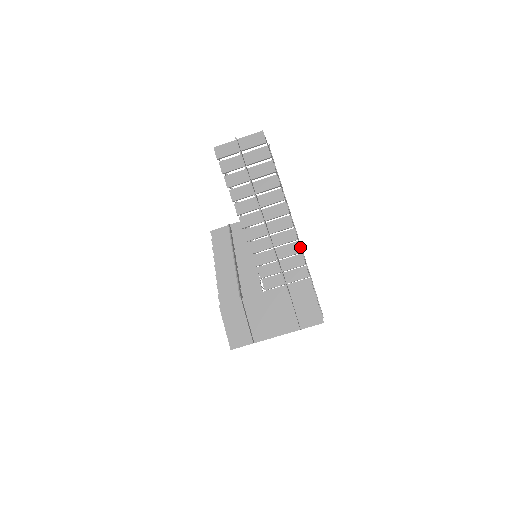
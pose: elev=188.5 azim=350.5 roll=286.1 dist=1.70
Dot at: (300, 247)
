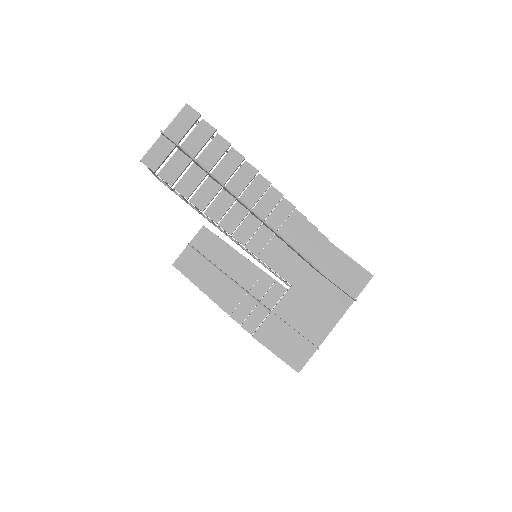
Dot at: (300, 214)
